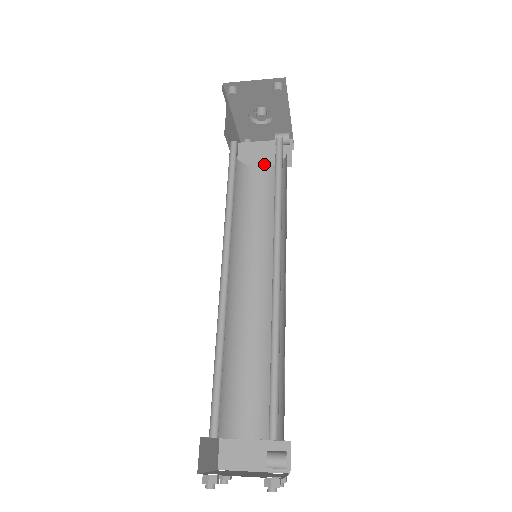
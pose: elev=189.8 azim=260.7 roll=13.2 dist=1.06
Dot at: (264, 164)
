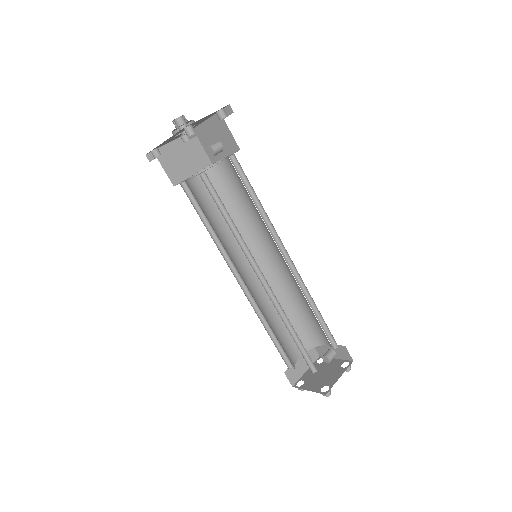
Dot at: (191, 171)
